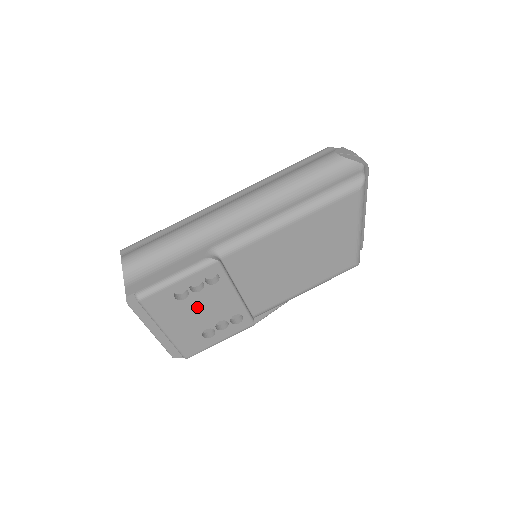
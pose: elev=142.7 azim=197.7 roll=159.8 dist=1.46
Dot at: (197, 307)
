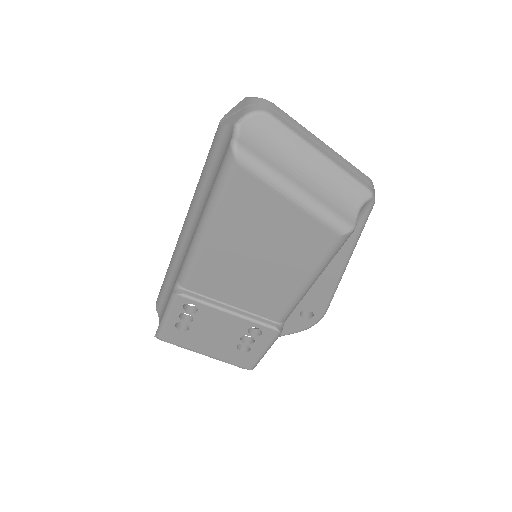
Dot at: (207, 332)
